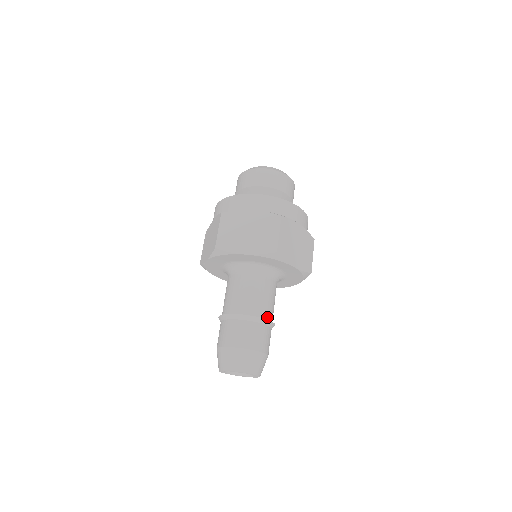
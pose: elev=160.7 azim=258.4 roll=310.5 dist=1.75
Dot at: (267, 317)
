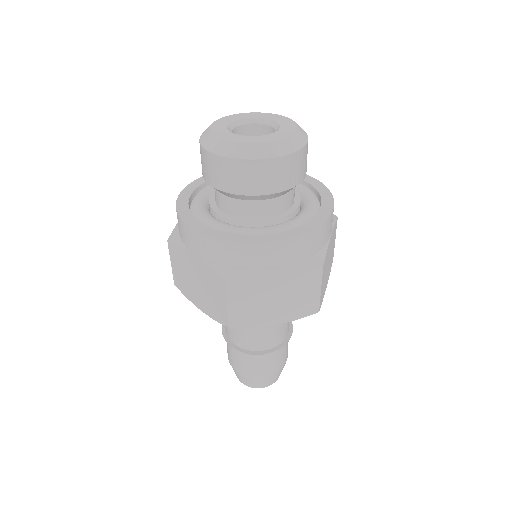
Dot at: (288, 330)
